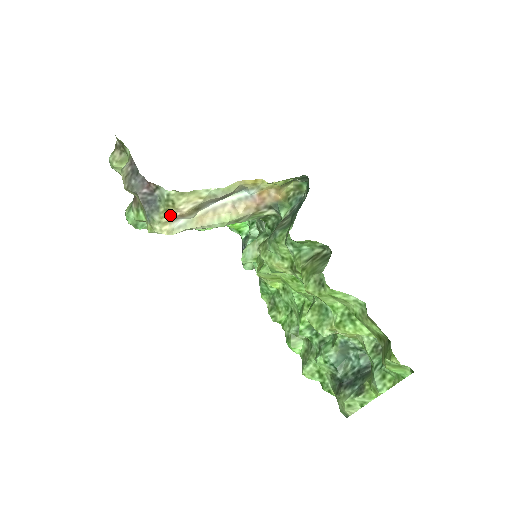
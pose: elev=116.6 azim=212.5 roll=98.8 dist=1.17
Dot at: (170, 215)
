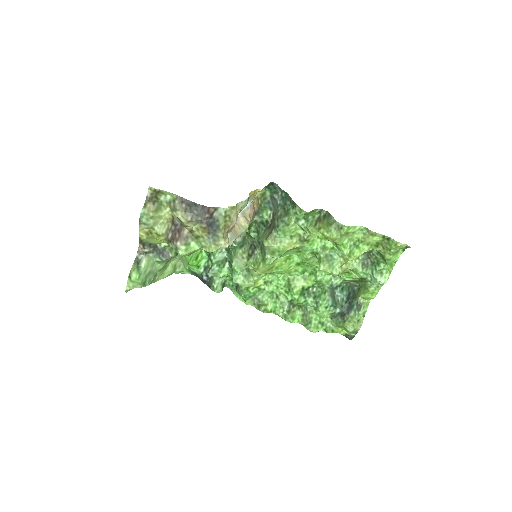
Dot at: (226, 230)
